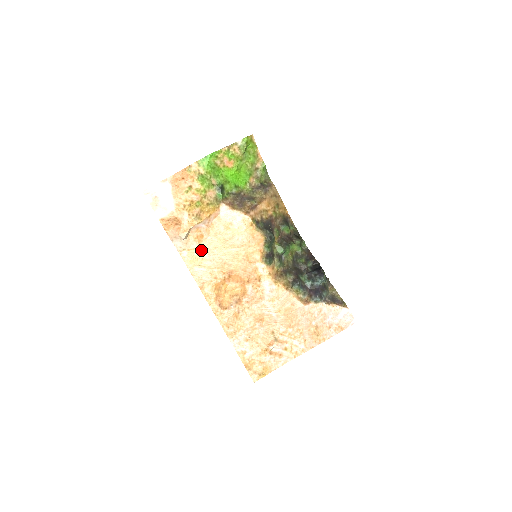
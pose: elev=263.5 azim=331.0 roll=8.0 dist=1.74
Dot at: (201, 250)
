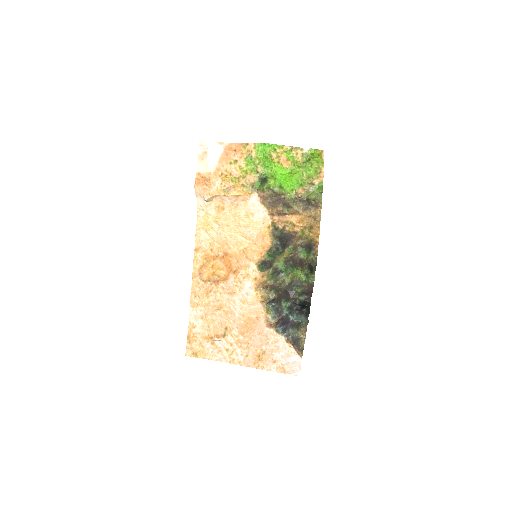
Dot at: (216, 220)
